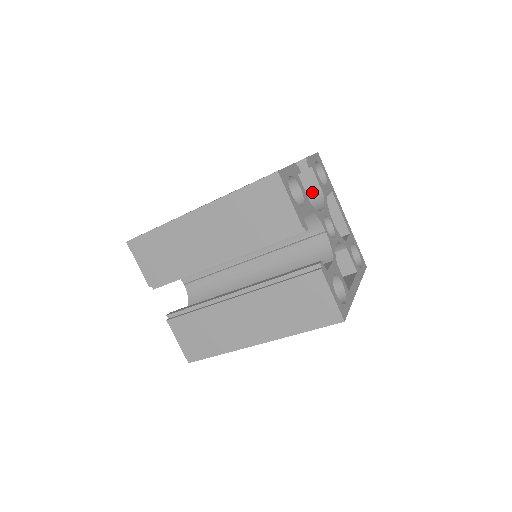
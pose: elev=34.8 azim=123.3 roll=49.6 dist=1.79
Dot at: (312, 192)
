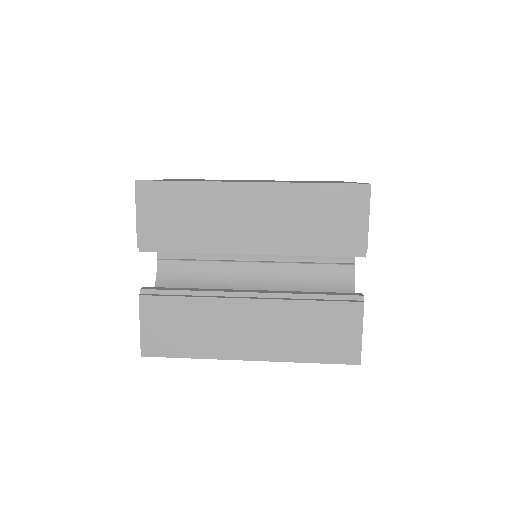
Dot at: occluded
